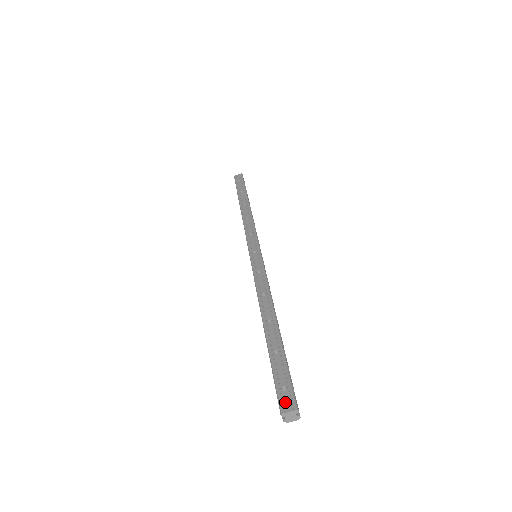
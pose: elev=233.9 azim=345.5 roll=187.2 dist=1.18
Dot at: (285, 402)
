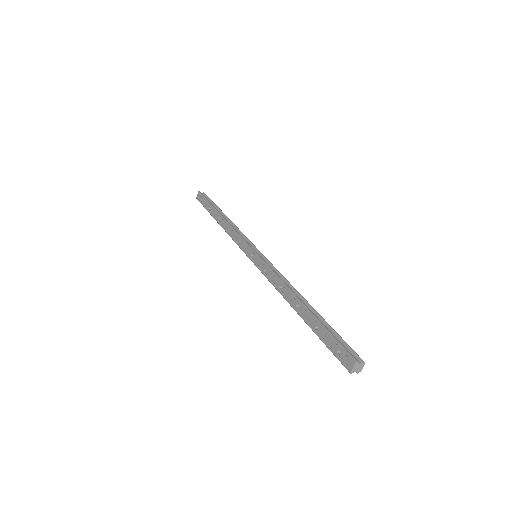
Dot at: (346, 362)
